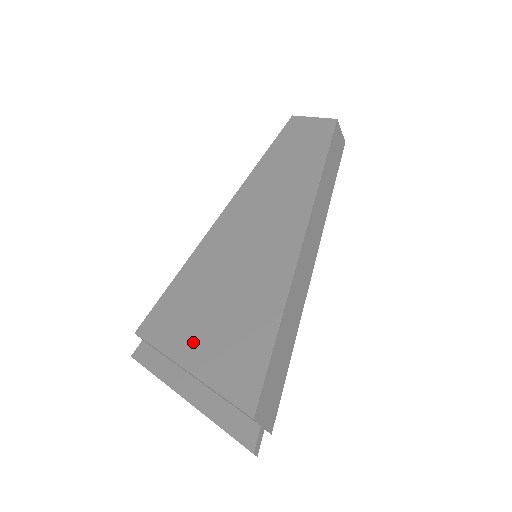
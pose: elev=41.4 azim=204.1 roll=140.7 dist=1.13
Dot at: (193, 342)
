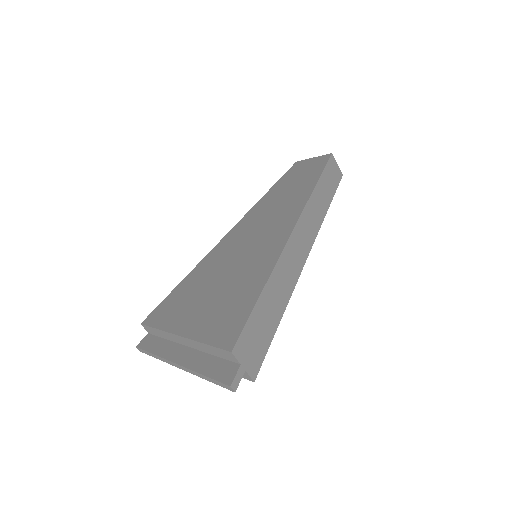
Dot at: (189, 315)
